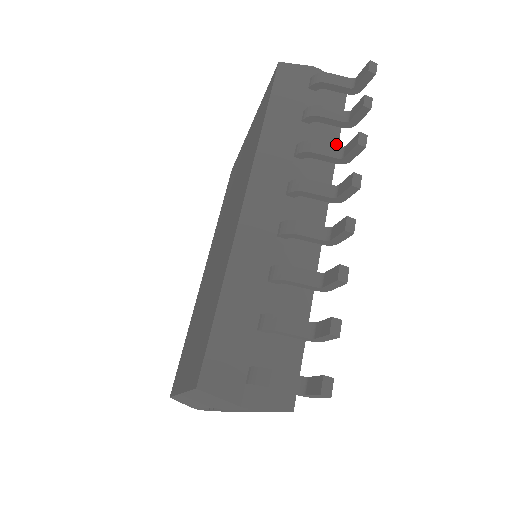
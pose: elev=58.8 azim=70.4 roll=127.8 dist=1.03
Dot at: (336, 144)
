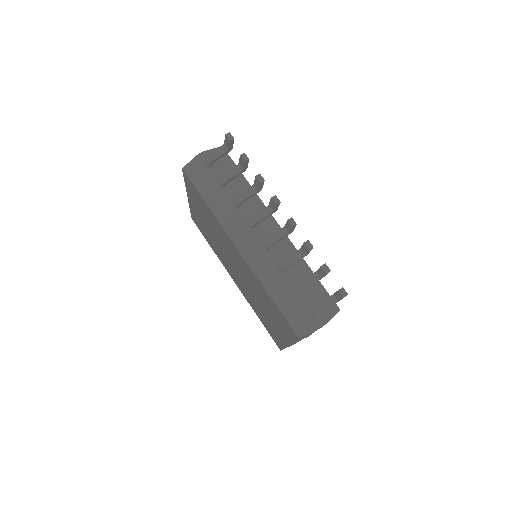
Dot at: (245, 181)
